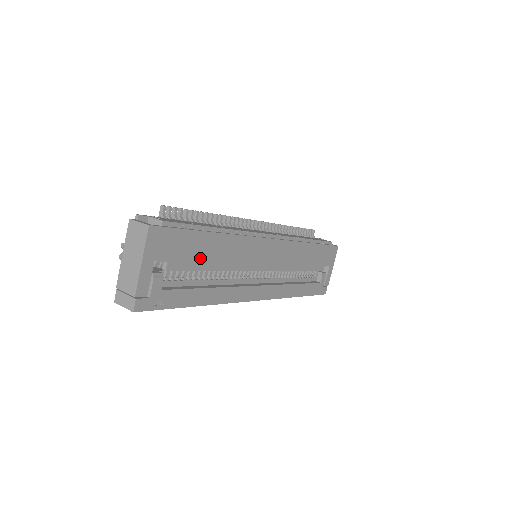
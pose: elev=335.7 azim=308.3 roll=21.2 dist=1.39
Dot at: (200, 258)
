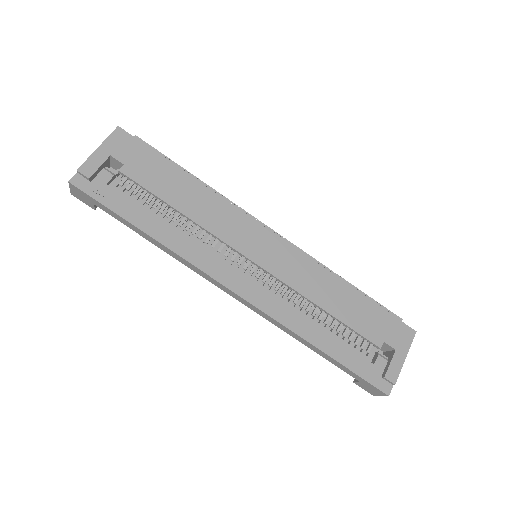
Dot at: (163, 187)
